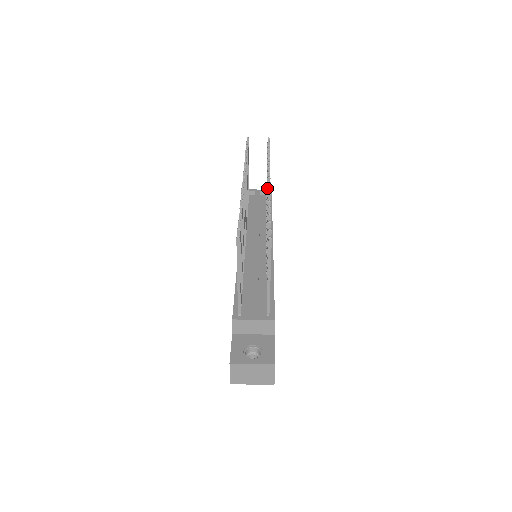
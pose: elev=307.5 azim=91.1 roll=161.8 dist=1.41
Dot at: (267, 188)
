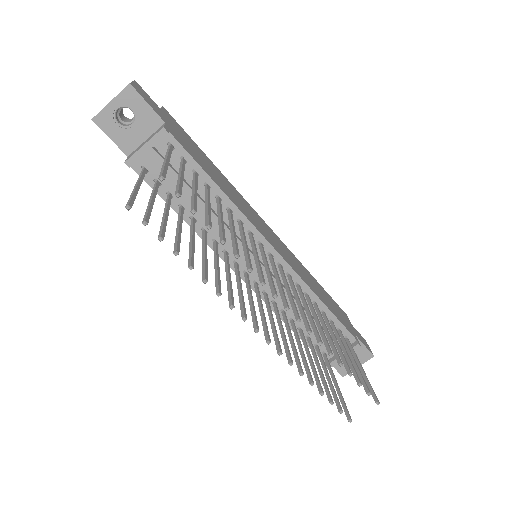
Dot at: (258, 269)
